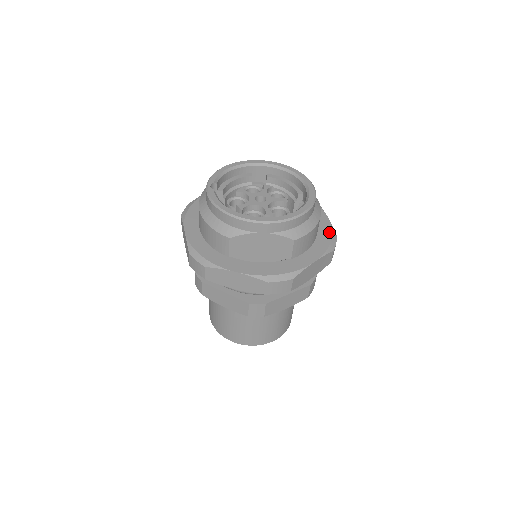
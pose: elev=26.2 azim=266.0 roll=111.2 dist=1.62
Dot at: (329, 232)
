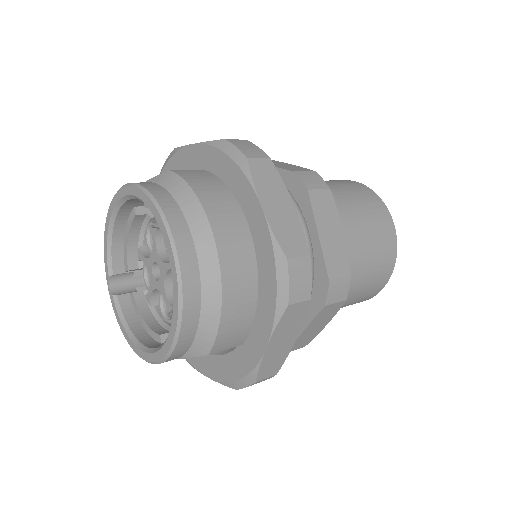
Dot at: (270, 260)
